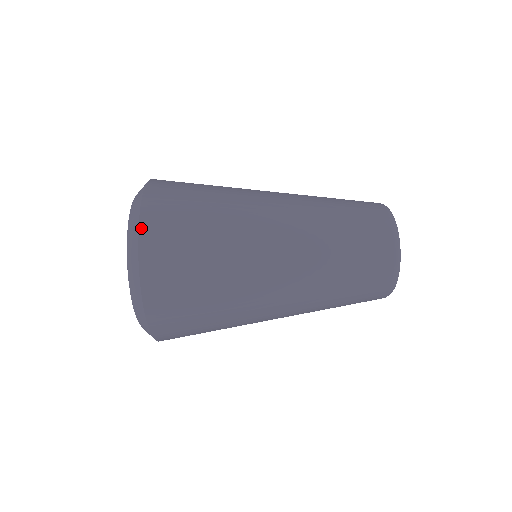
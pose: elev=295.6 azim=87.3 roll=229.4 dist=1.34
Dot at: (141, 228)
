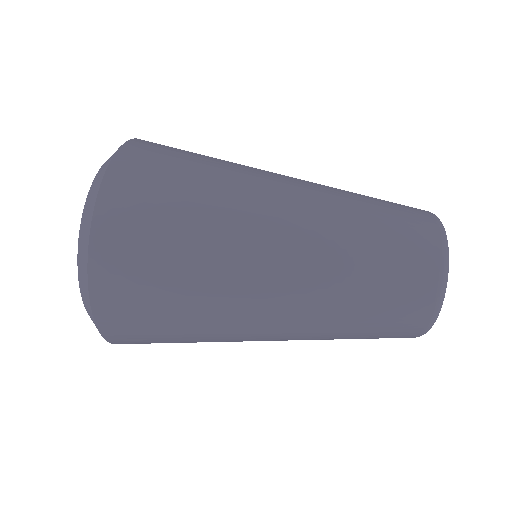
Dot at: (92, 294)
